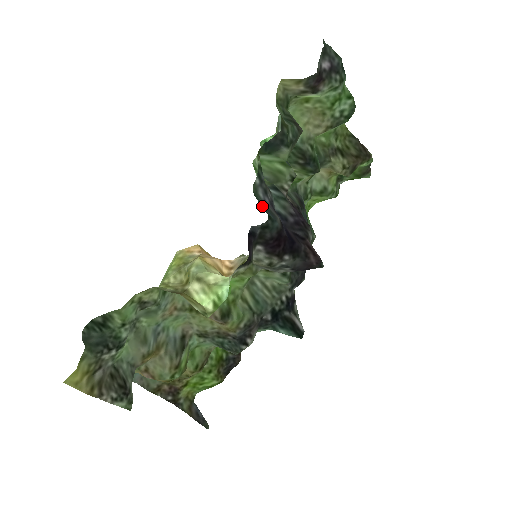
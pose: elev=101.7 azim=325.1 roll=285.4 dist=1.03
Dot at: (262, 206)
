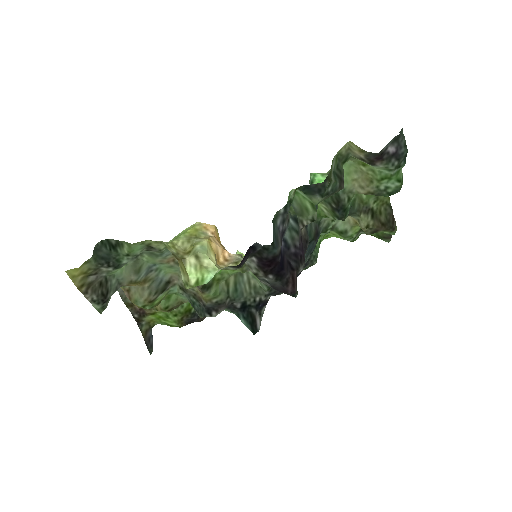
Dot at: (273, 232)
